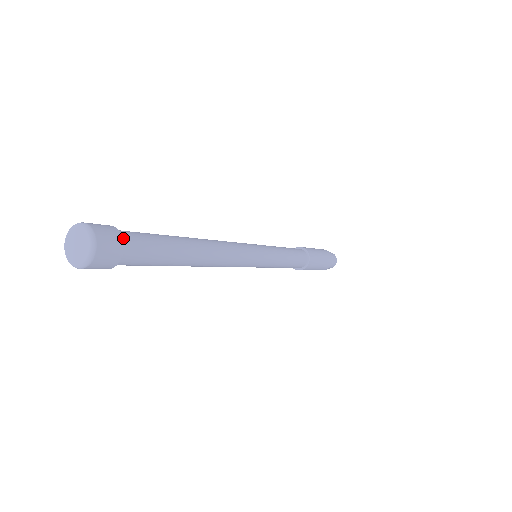
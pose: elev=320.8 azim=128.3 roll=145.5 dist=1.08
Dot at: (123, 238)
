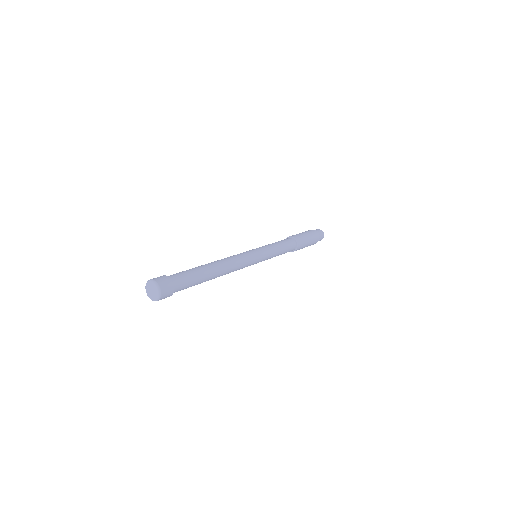
Dot at: (174, 288)
